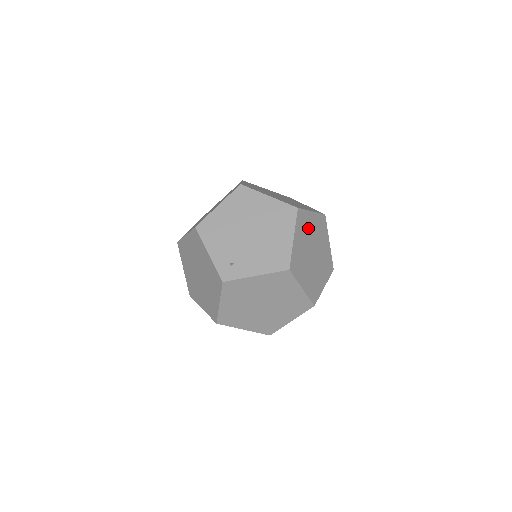
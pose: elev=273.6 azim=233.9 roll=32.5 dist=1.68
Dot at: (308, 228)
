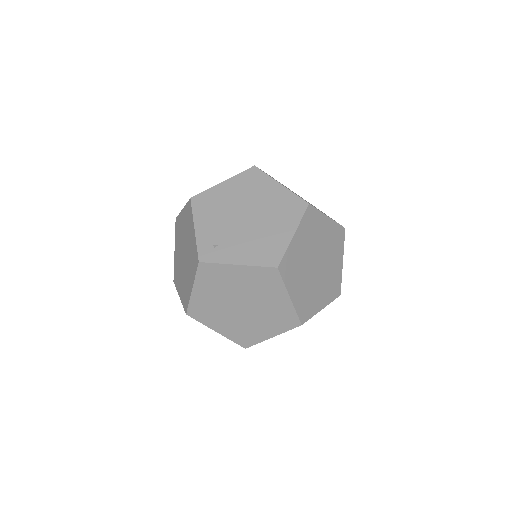
Dot at: (317, 232)
